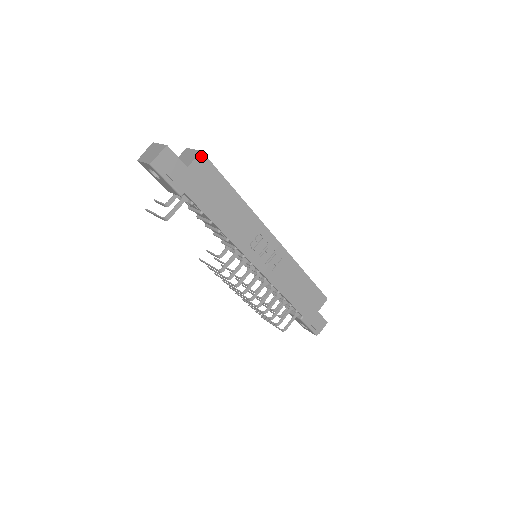
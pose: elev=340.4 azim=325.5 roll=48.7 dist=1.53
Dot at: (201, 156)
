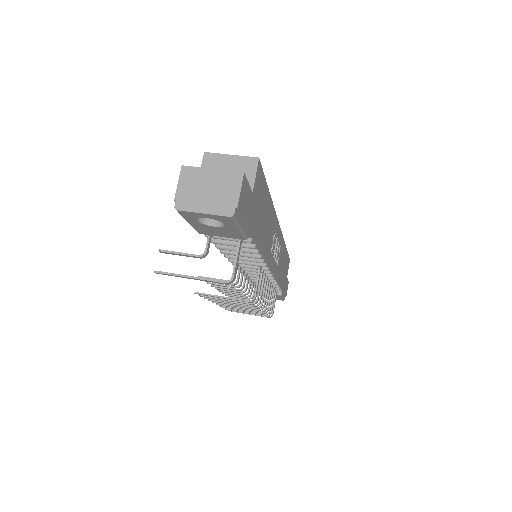
Dot at: (258, 166)
